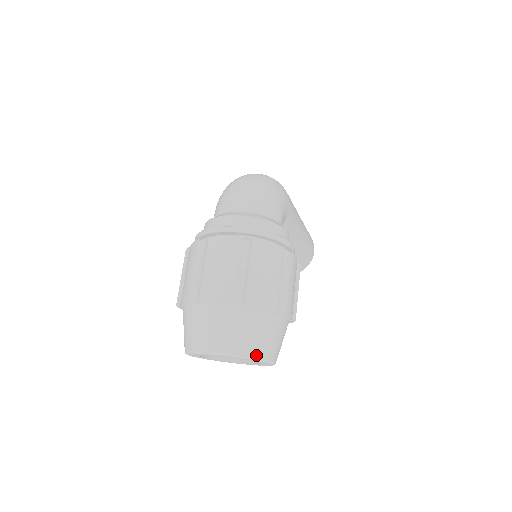
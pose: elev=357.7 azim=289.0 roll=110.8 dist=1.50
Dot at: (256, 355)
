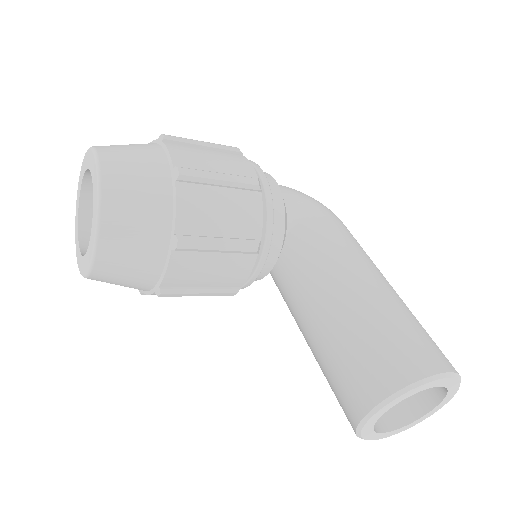
Dot at: occluded
